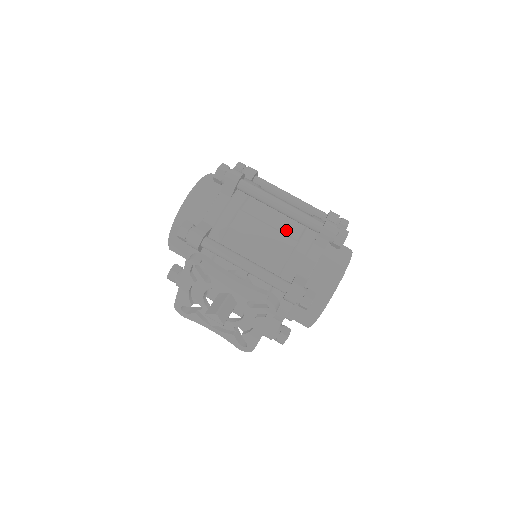
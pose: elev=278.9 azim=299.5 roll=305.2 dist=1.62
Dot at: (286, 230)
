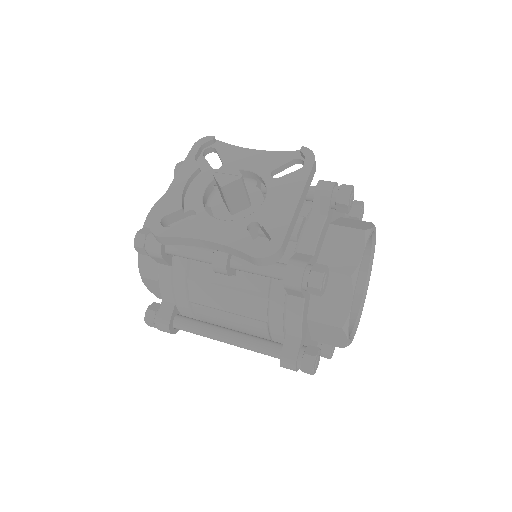
Dot at: occluded
